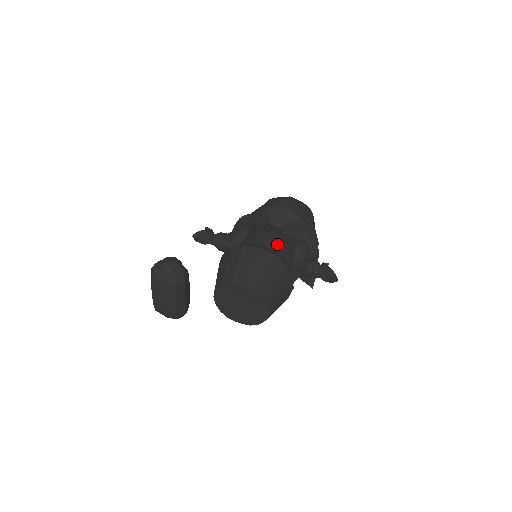
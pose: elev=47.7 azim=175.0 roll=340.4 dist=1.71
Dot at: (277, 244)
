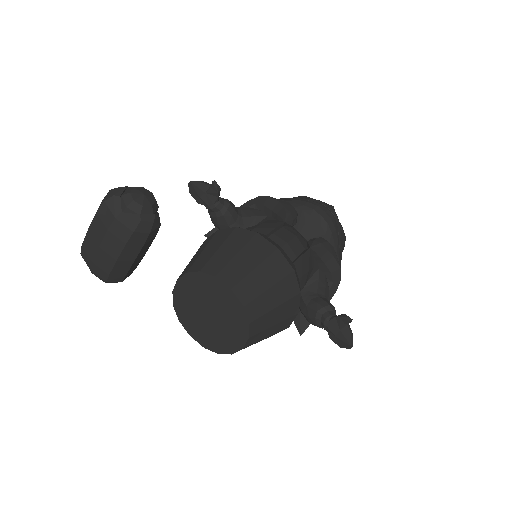
Dot at: (300, 257)
